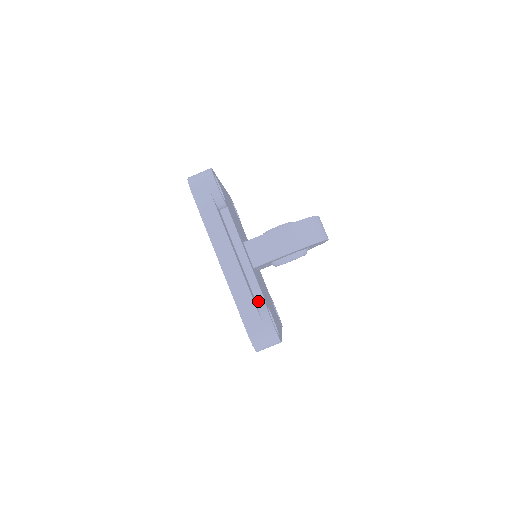
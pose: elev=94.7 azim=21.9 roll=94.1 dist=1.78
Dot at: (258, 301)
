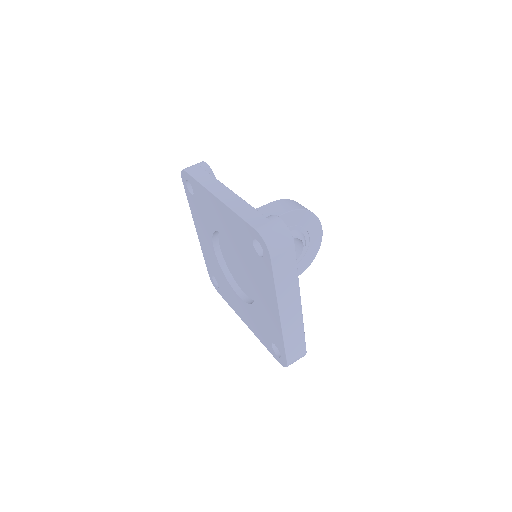
Dot at: occluded
